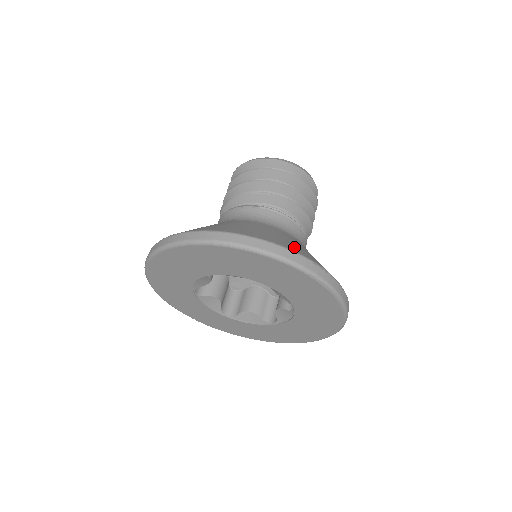
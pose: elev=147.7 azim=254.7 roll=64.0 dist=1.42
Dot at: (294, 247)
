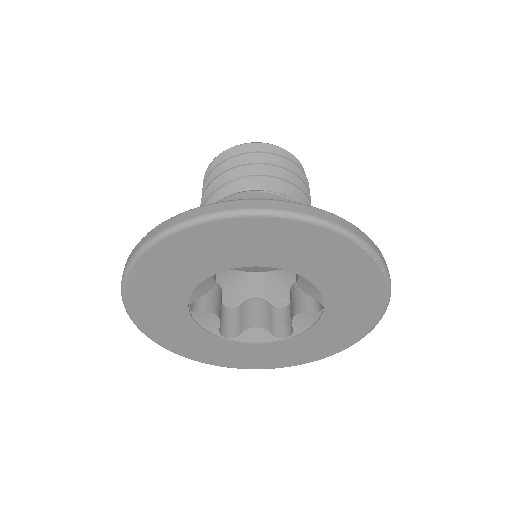
Dot at: occluded
